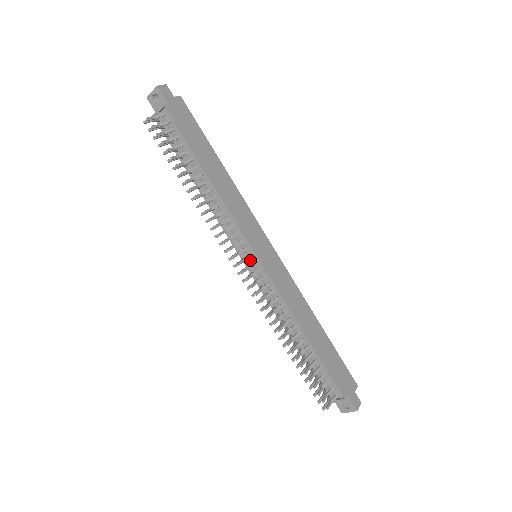
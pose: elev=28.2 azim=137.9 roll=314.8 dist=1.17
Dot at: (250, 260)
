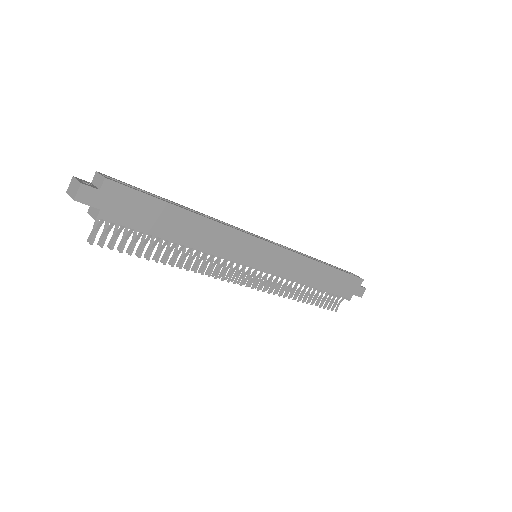
Dot at: (251, 267)
